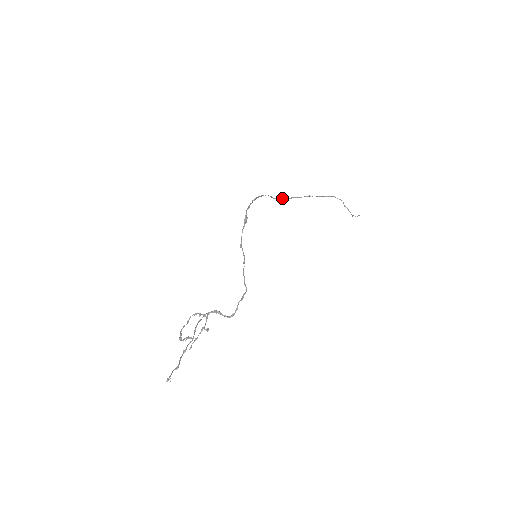
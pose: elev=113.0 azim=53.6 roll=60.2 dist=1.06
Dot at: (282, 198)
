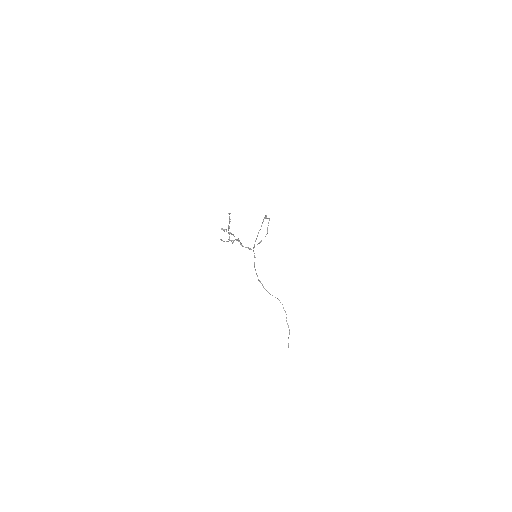
Dot at: (257, 275)
